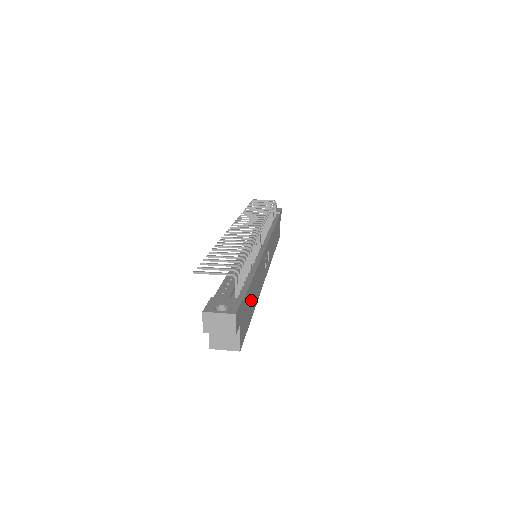
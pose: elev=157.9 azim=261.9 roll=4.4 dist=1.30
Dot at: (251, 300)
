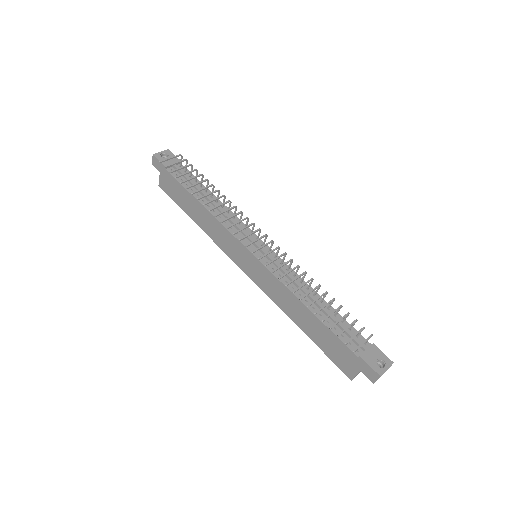
Dot at: occluded
